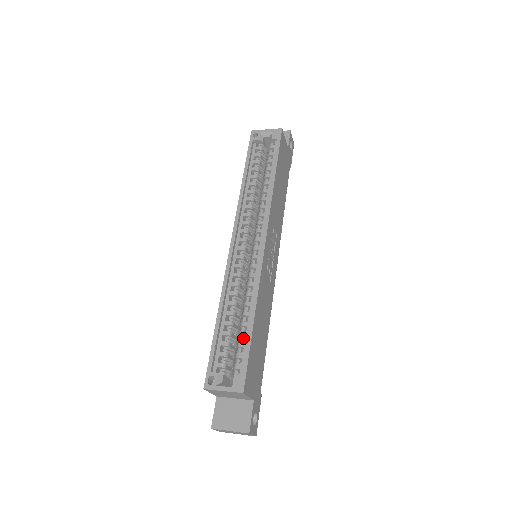
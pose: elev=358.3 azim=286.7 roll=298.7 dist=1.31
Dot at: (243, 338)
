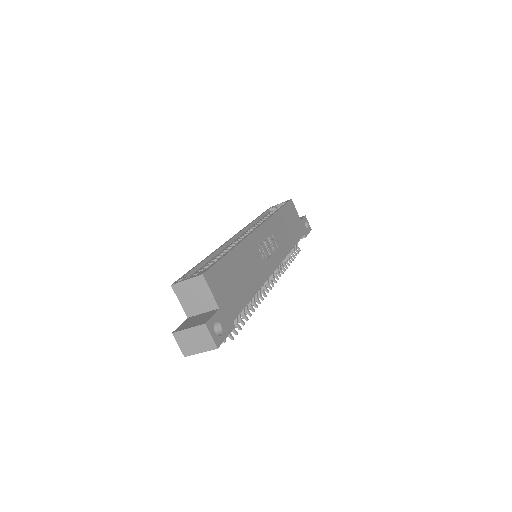
Dot at: occluded
